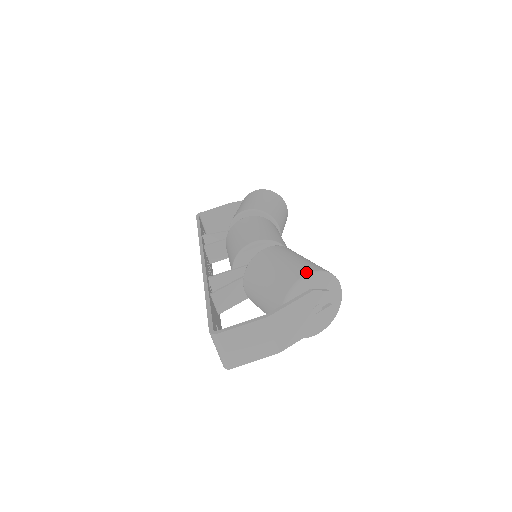
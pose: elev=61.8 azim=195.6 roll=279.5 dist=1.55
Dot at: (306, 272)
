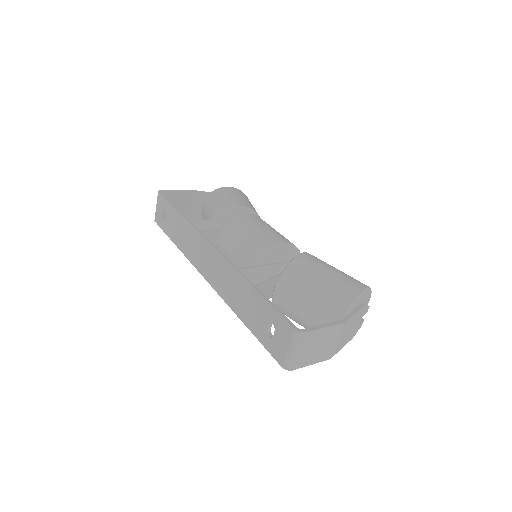
Dot at: (364, 286)
